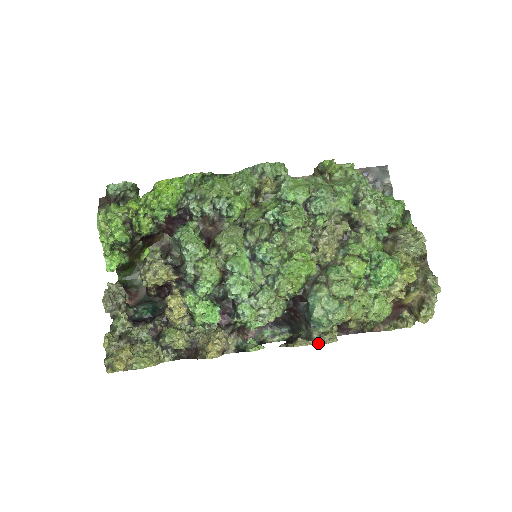
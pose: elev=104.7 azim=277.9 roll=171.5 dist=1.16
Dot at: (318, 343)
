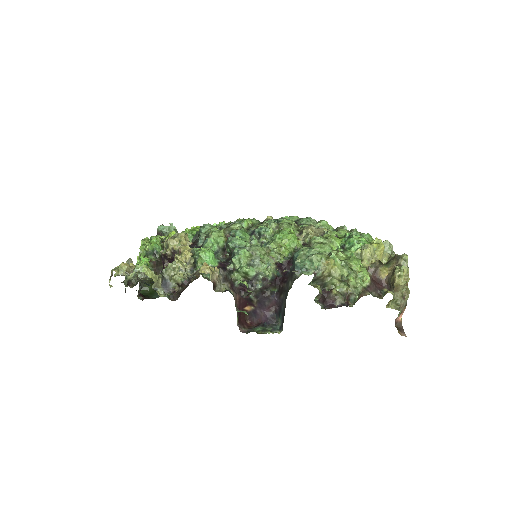
Dot at: occluded
